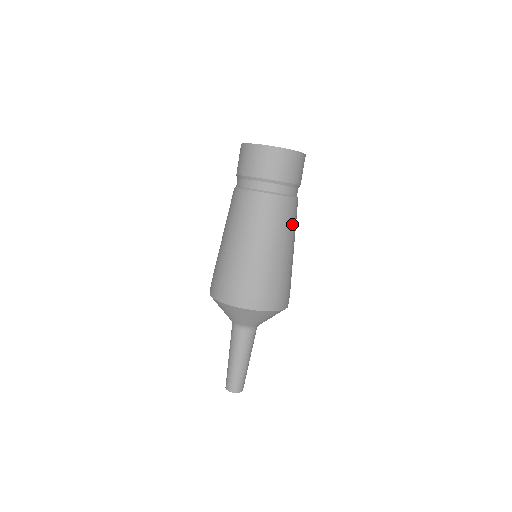
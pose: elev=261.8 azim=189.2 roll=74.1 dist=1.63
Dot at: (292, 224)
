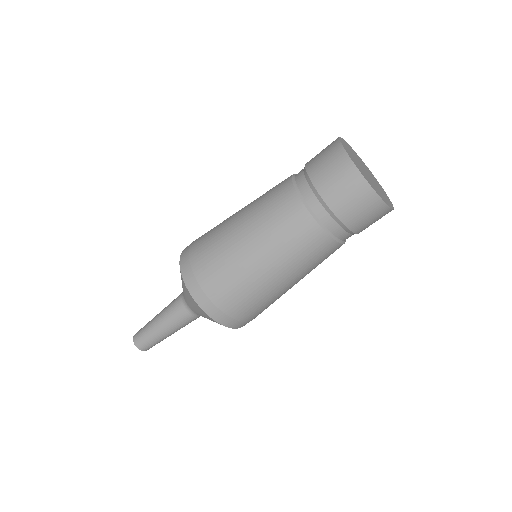
Dot at: (307, 261)
